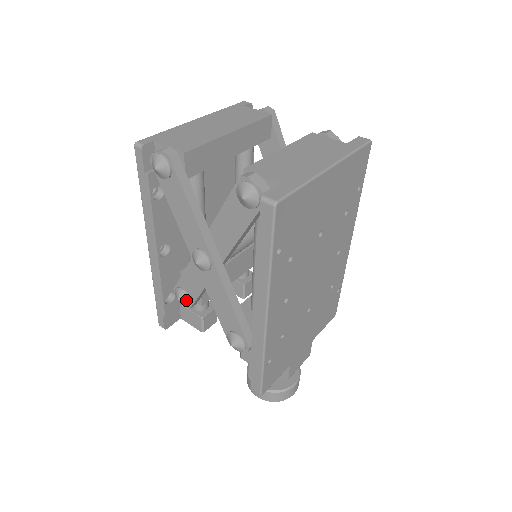
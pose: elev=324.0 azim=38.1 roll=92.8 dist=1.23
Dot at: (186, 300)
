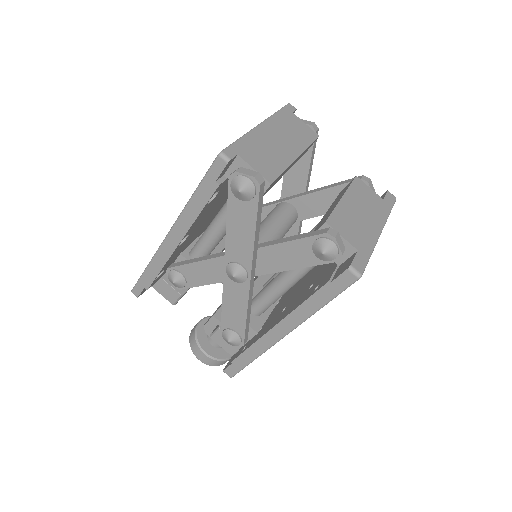
Dot at: (182, 284)
